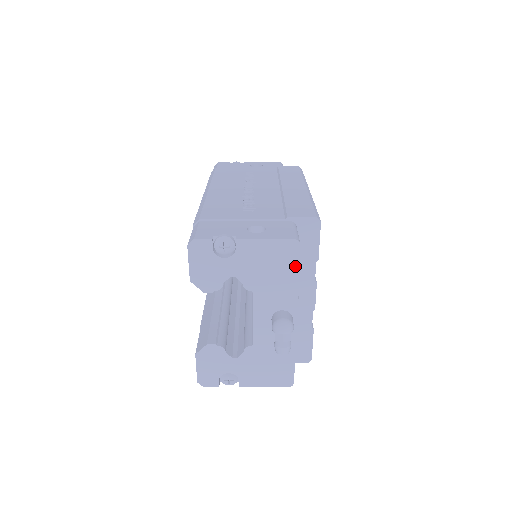
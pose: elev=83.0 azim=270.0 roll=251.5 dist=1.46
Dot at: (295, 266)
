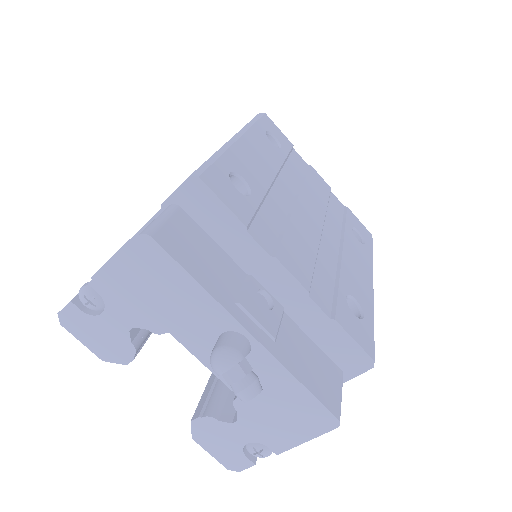
Dot at: (175, 268)
